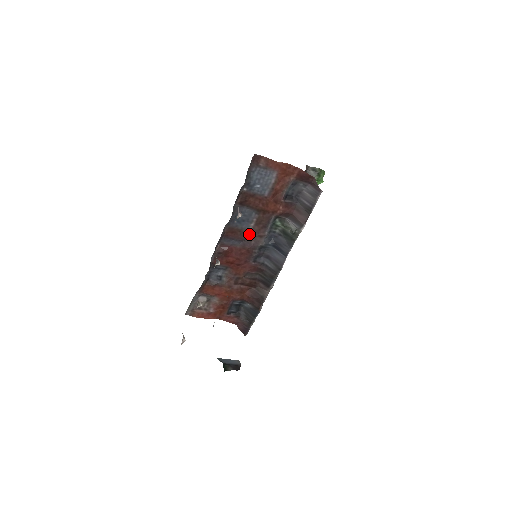
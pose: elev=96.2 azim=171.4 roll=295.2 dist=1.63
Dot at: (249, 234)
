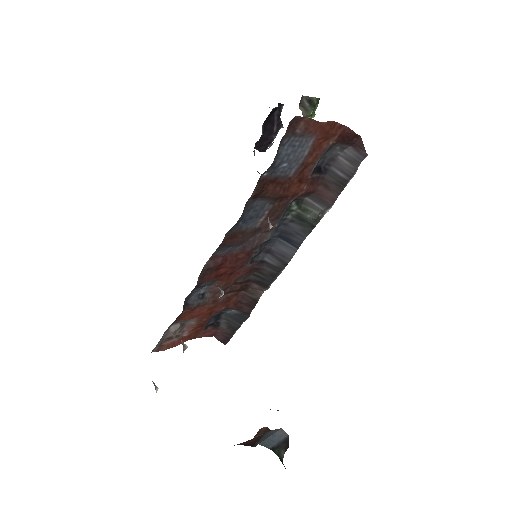
Dot at: (254, 233)
